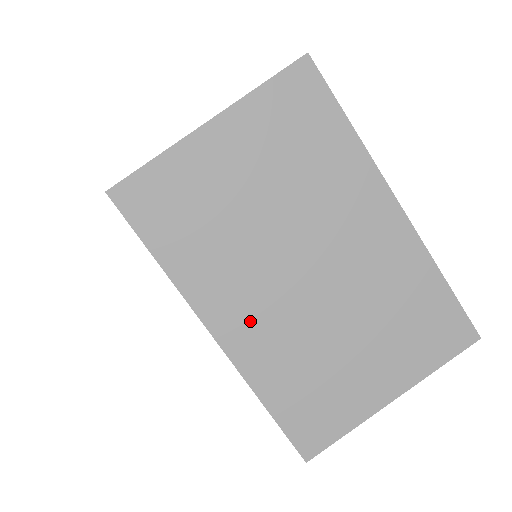
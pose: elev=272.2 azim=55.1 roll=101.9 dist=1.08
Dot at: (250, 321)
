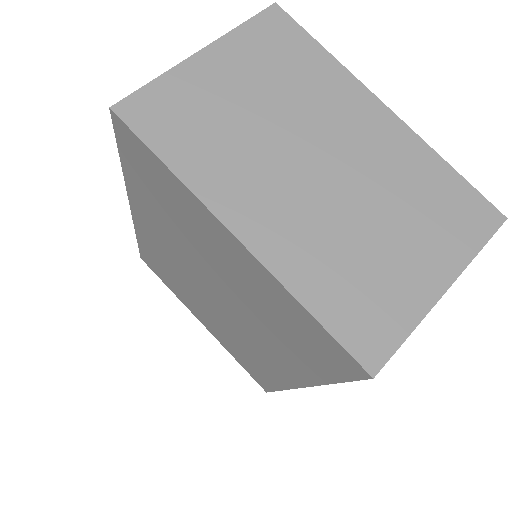
Dot at: (272, 218)
